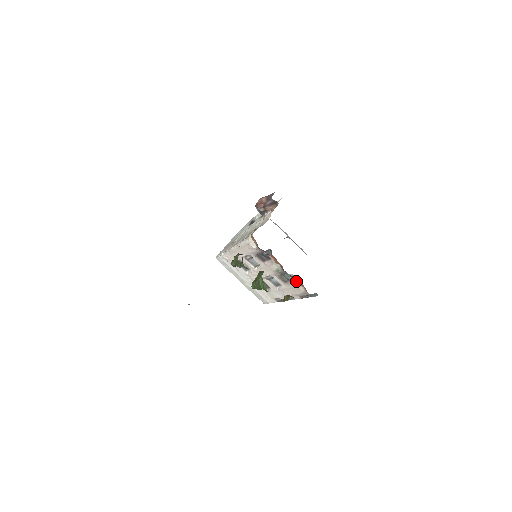
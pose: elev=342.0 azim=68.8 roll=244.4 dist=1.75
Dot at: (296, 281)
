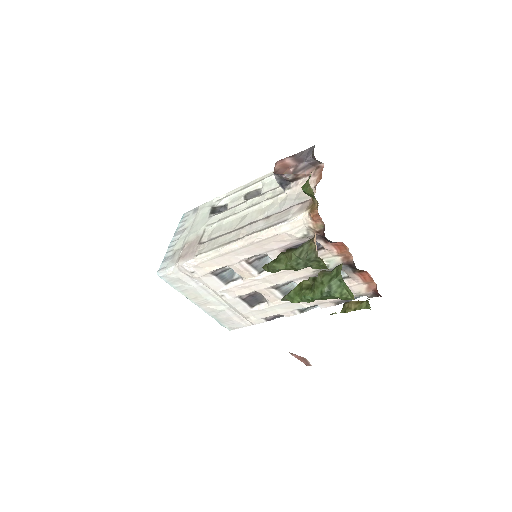
Dot at: (356, 278)
